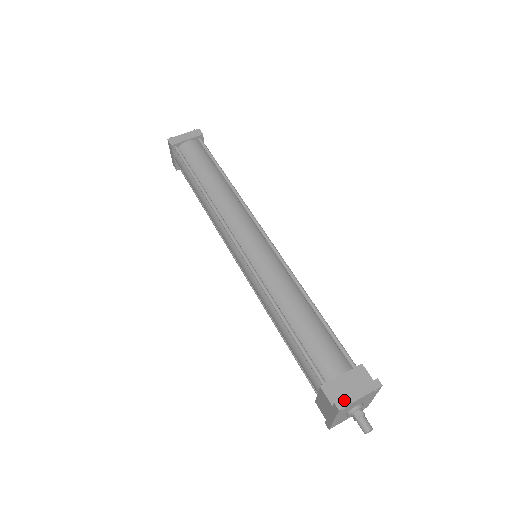
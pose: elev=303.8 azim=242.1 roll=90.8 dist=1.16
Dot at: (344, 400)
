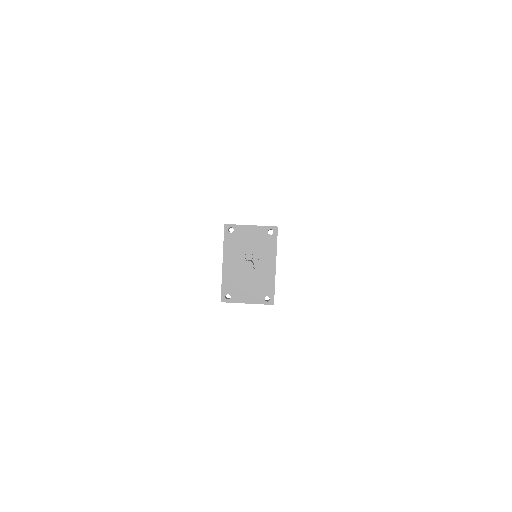
Dot at: (235, 224)
